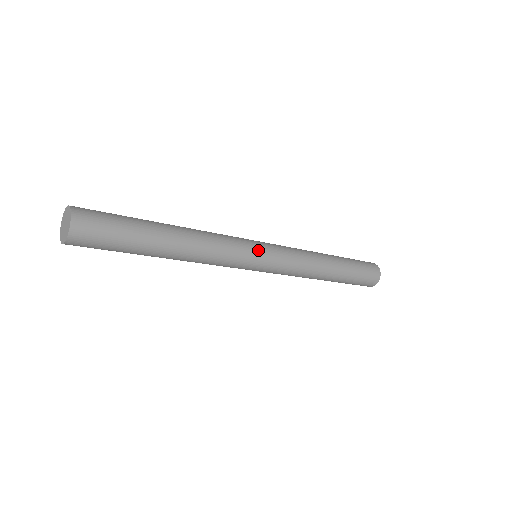
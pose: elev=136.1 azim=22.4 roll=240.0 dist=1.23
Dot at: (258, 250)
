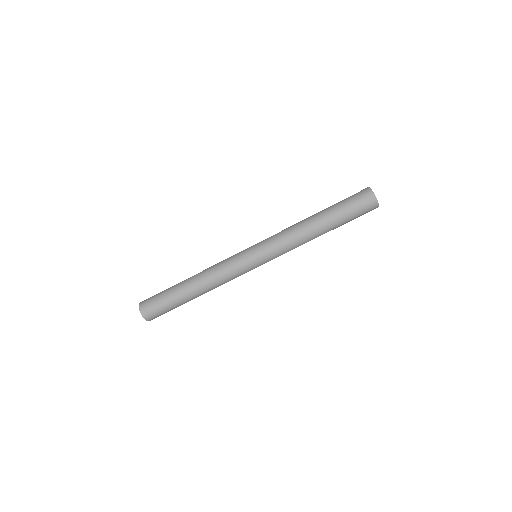
Dot at: (246, 250)
